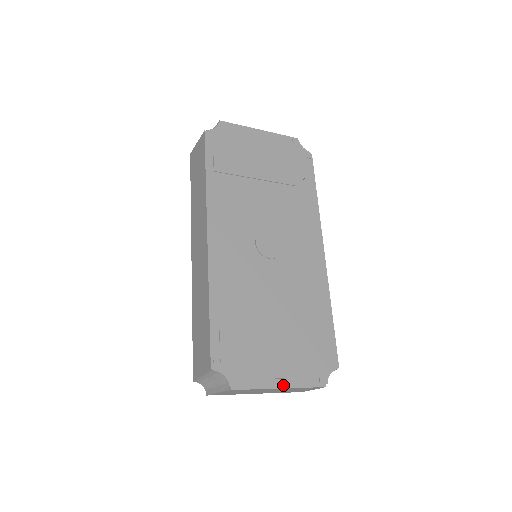
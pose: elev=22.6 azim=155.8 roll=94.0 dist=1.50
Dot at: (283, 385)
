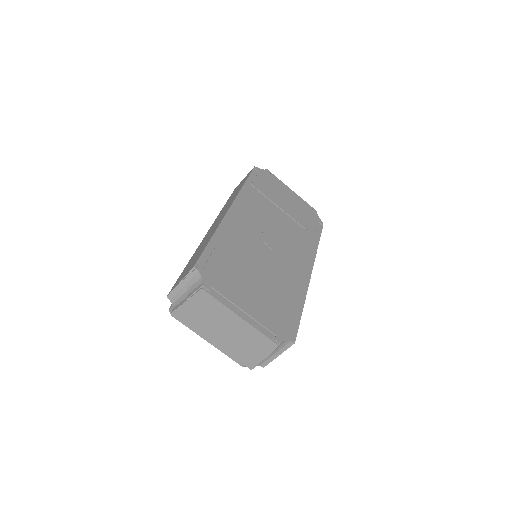
Dot at: (244, 317)
